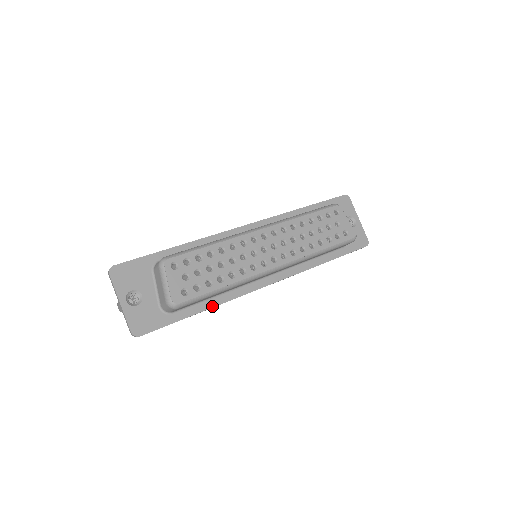
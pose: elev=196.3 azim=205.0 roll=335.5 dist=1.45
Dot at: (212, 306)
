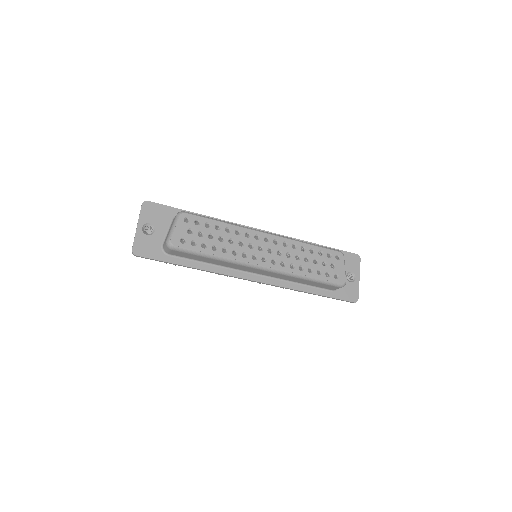
Dot at: (200, 268)
